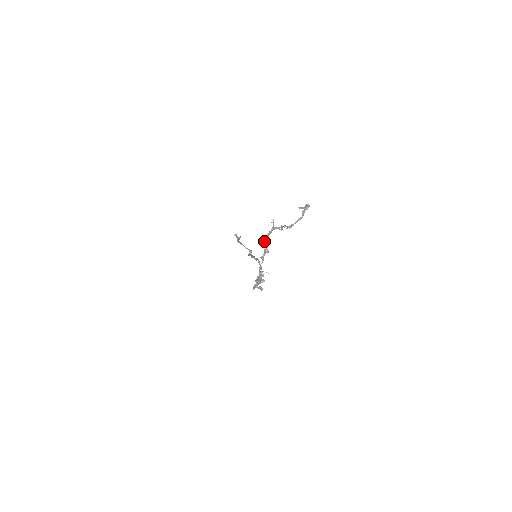
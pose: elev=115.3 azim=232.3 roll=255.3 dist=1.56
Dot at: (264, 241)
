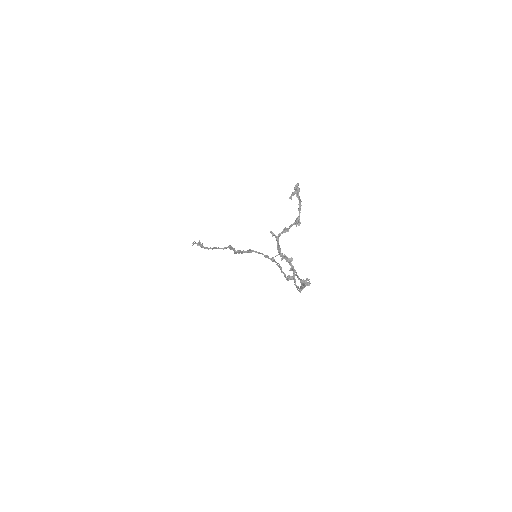
Dot at: occluded
